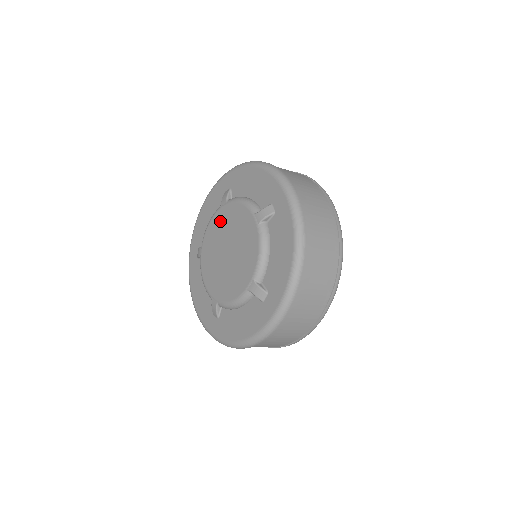
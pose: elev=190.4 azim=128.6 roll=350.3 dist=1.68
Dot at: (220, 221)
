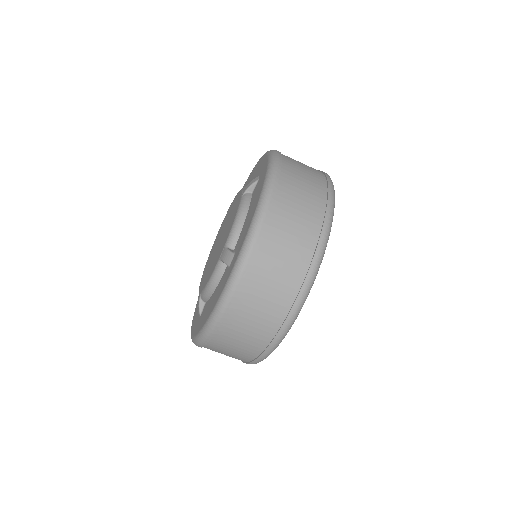
Dot at: occluded
